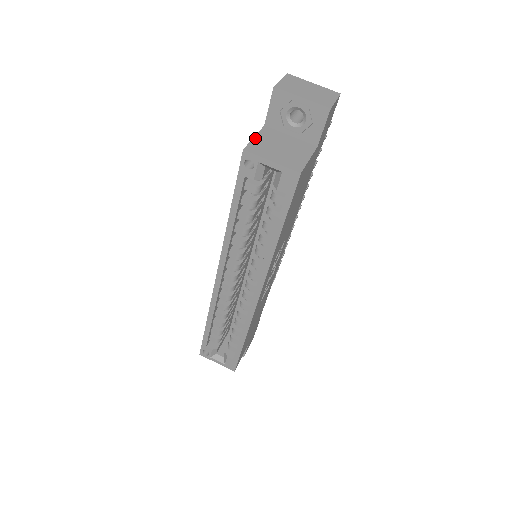
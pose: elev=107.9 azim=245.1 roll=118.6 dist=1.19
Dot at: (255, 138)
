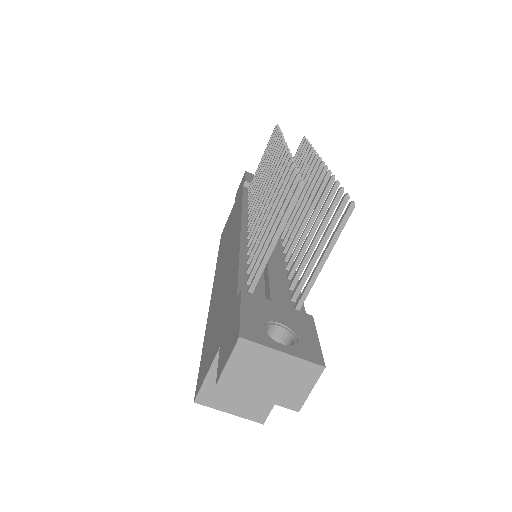
Dot at: (208, 378)
